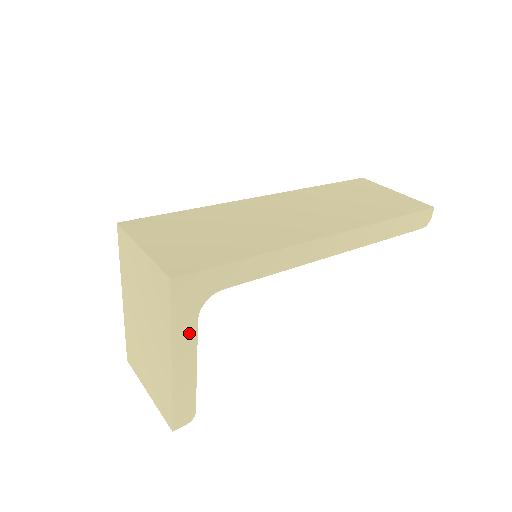
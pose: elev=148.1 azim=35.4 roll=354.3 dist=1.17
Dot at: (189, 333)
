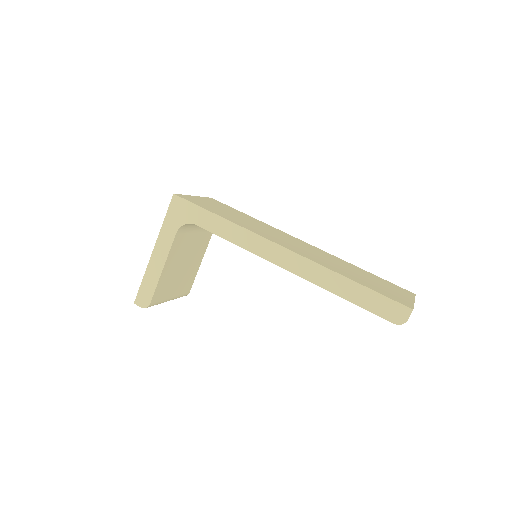
Dot at: (169, 238)
